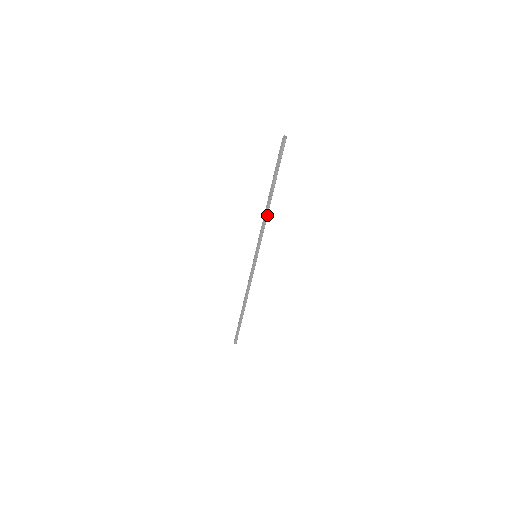
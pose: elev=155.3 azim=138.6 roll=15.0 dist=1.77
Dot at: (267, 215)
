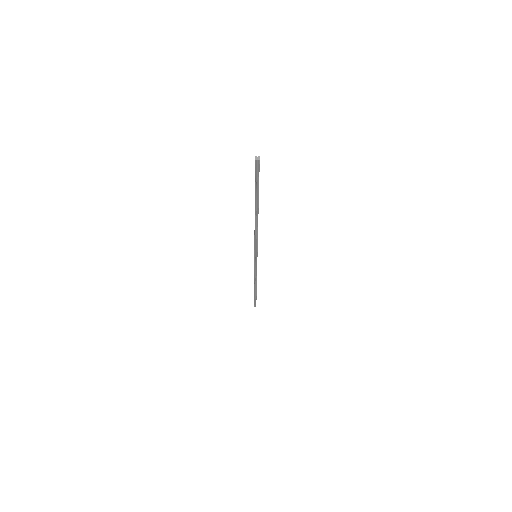
Dot at: (257, 228)
